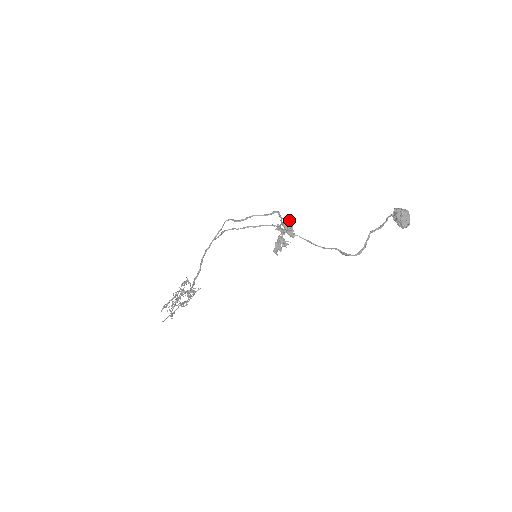
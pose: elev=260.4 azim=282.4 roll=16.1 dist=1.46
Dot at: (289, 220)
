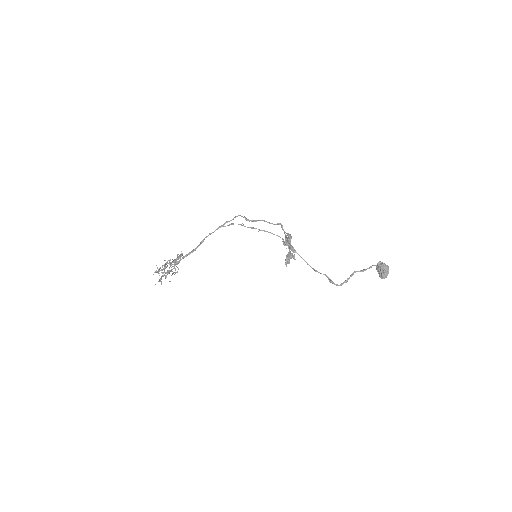
Dot at: (289, 235)
